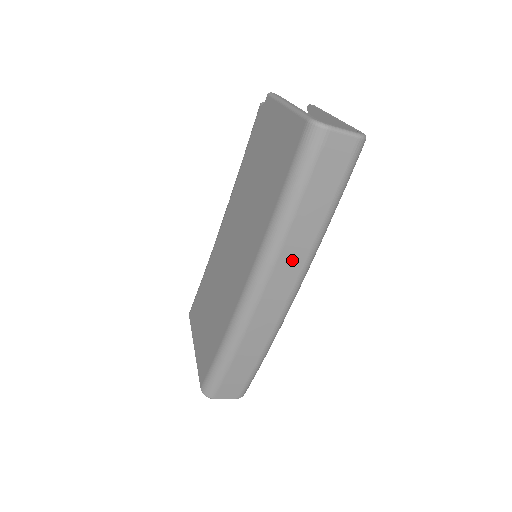
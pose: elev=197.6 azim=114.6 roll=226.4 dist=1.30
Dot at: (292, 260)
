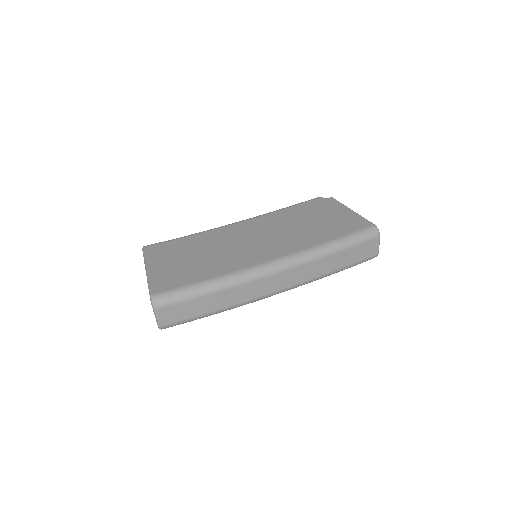
Dot at: (306, 273)
